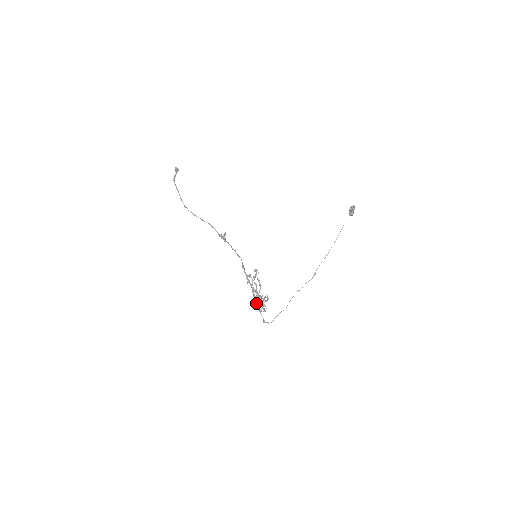
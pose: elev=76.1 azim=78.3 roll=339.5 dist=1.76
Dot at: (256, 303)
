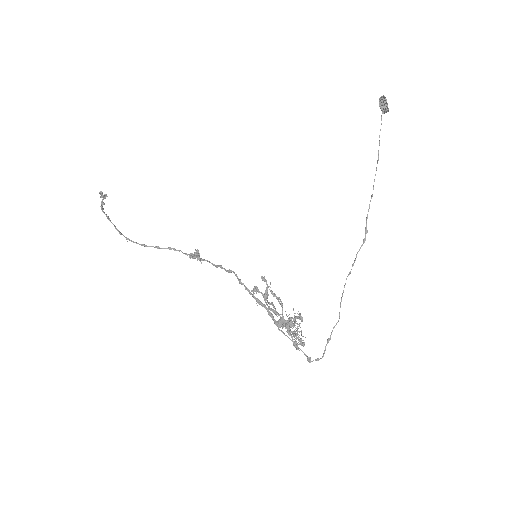
Dot at: (283, 333)
